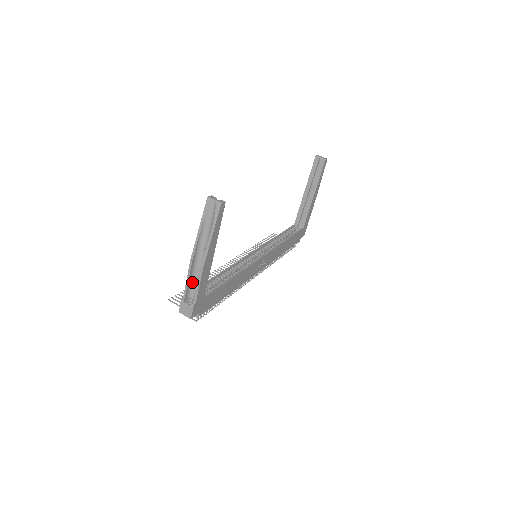
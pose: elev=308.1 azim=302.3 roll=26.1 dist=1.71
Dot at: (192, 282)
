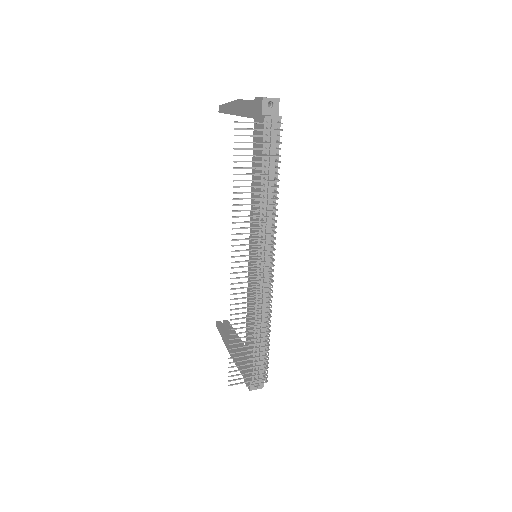
Dot at: occluded
